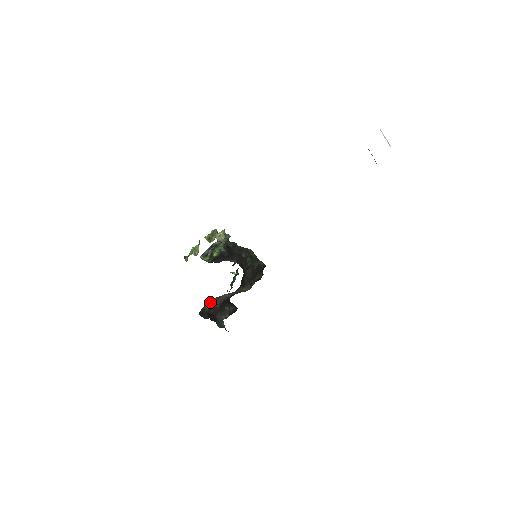
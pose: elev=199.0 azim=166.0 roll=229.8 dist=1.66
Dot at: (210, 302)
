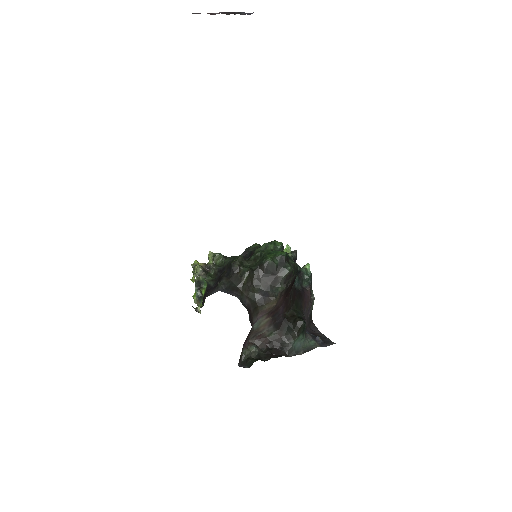
Dot at: (257, 338)
